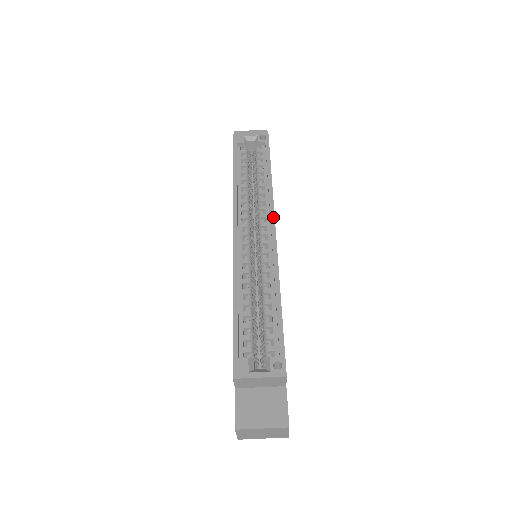
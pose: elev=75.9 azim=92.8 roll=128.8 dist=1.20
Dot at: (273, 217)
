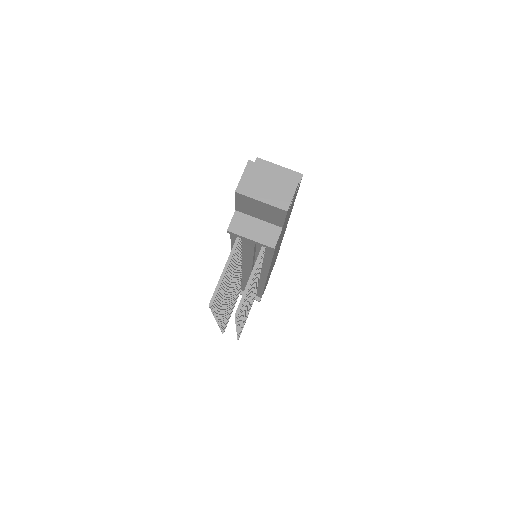
Dot at: occluded
